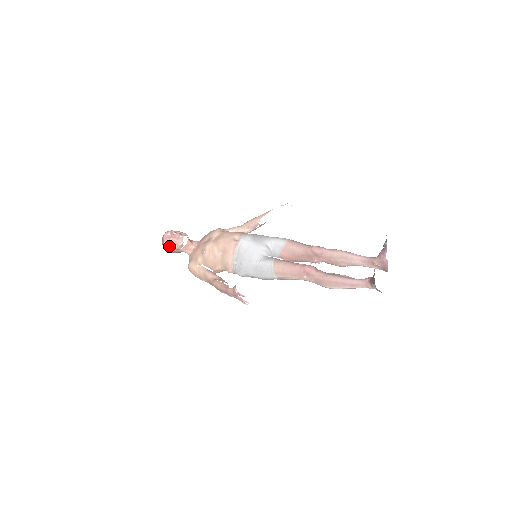
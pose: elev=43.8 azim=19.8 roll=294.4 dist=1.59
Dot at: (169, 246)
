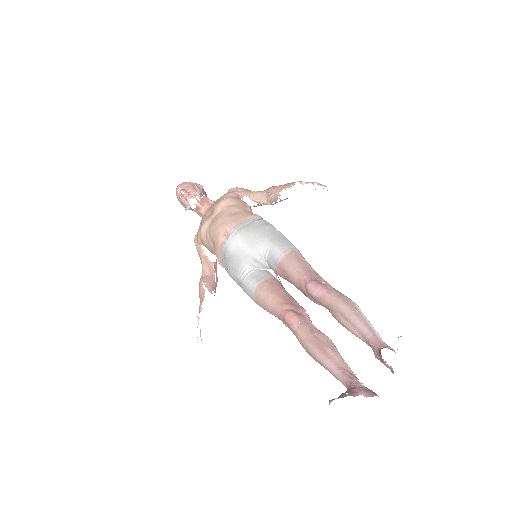
Dot at: (182, 204)
